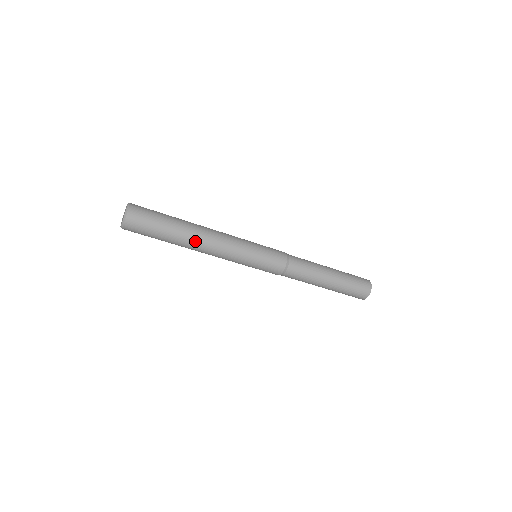
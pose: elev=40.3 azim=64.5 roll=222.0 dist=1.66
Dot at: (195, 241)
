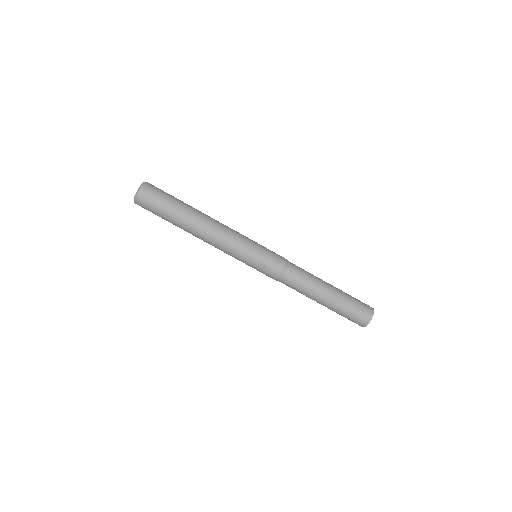
Dot at: (203, 216)
